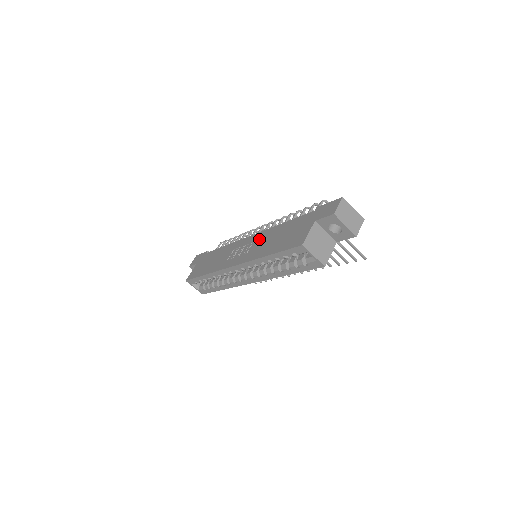
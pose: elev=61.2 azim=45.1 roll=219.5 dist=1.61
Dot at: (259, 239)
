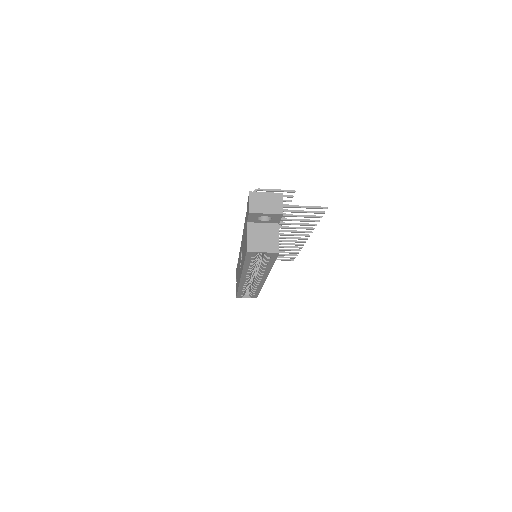
Dot at: occluded
